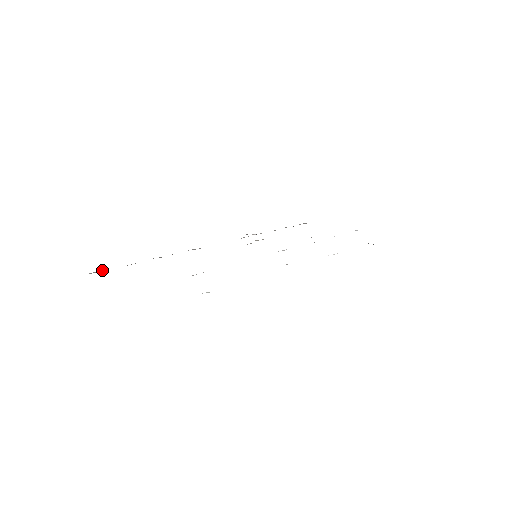
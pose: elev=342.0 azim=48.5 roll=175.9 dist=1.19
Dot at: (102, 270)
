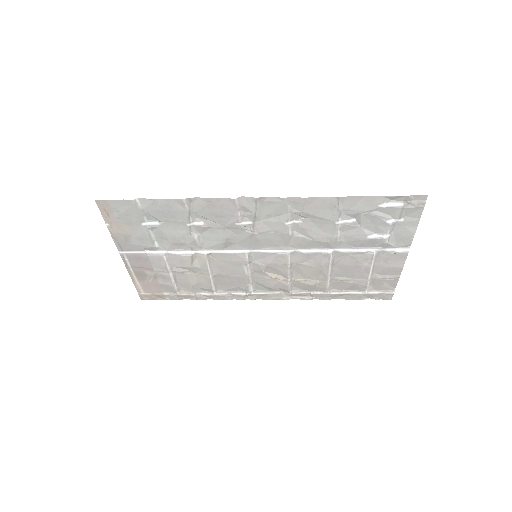
Dot at: (160, 292)
